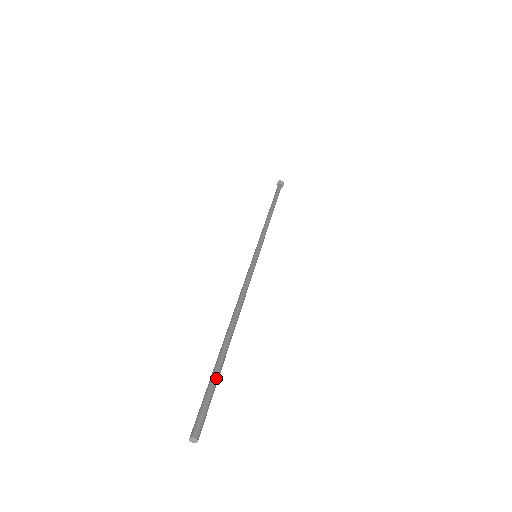
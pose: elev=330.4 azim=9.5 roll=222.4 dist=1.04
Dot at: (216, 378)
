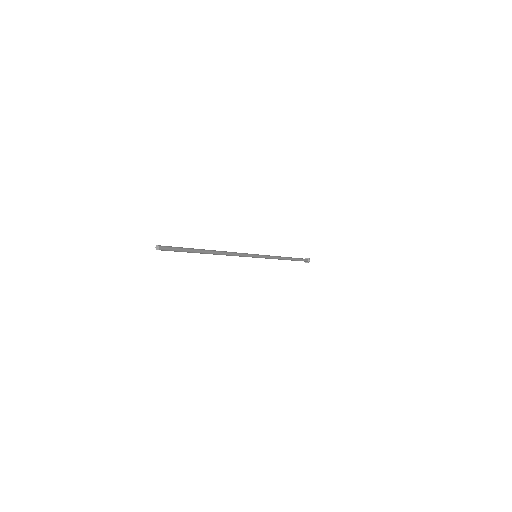
Dot at: (185, 248)
